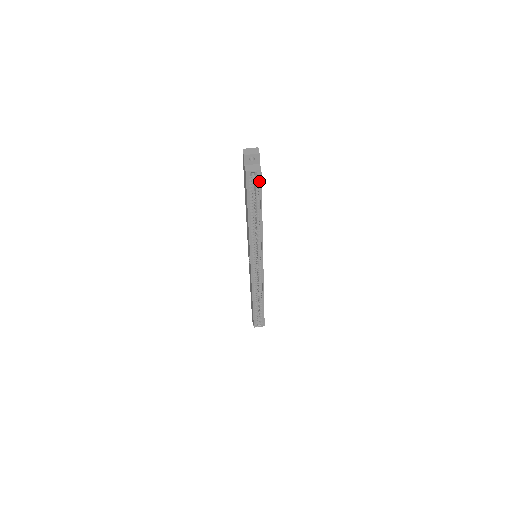
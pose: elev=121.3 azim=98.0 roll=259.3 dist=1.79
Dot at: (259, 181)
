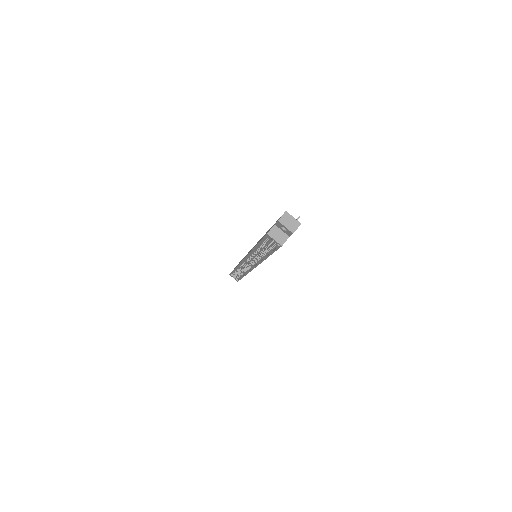
Dot at: (277, 246)
